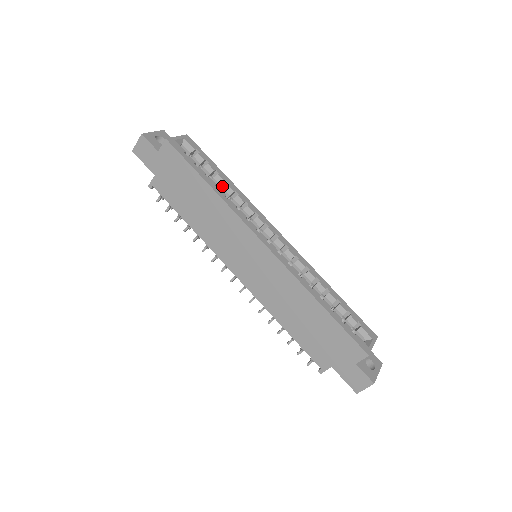
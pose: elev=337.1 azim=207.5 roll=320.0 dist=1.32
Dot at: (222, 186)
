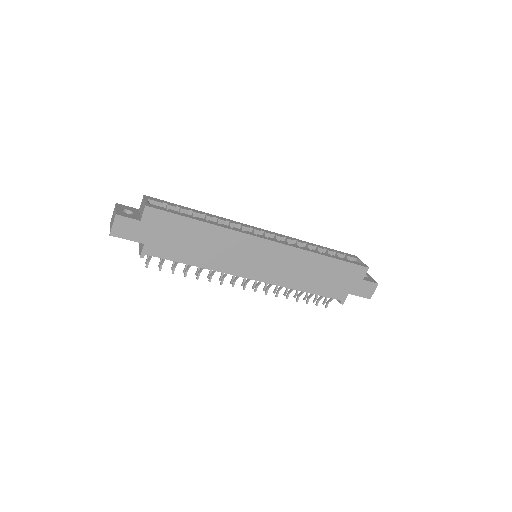
Dot at: occluded
